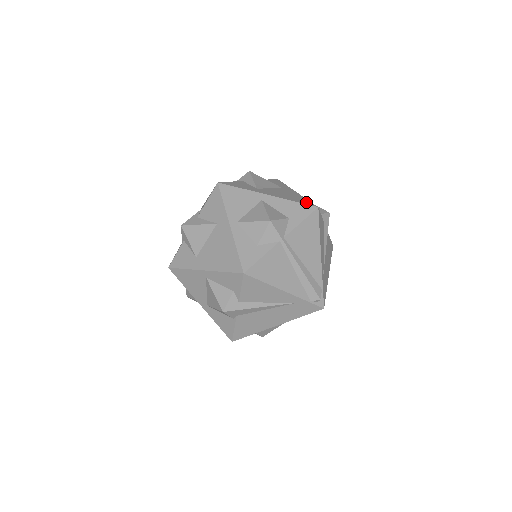
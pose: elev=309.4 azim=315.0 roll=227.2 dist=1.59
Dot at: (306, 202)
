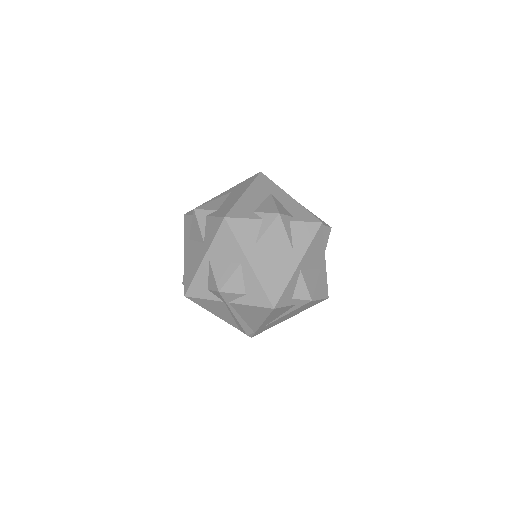
Dot at: (274, 294)
